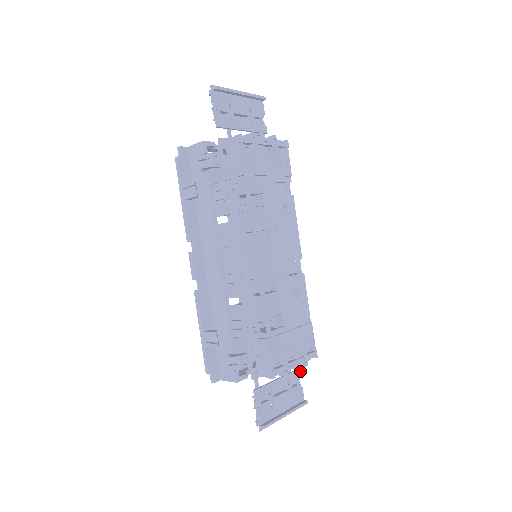
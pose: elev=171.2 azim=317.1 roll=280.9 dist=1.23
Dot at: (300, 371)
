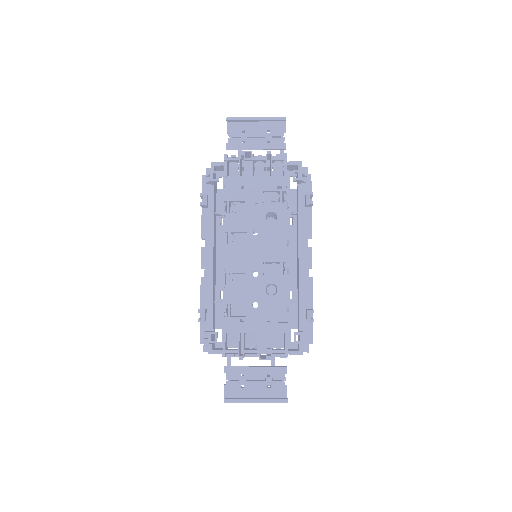
Dot at: occluded
